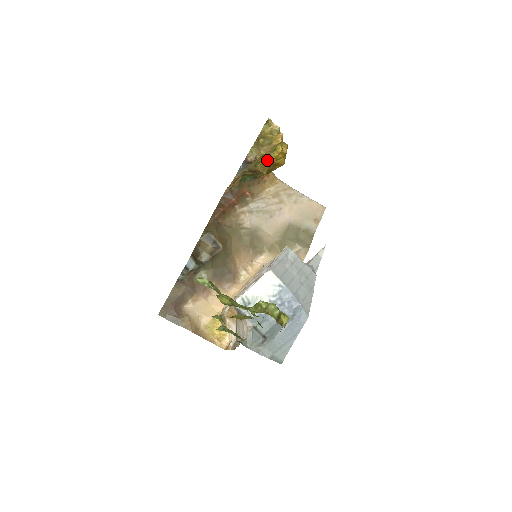
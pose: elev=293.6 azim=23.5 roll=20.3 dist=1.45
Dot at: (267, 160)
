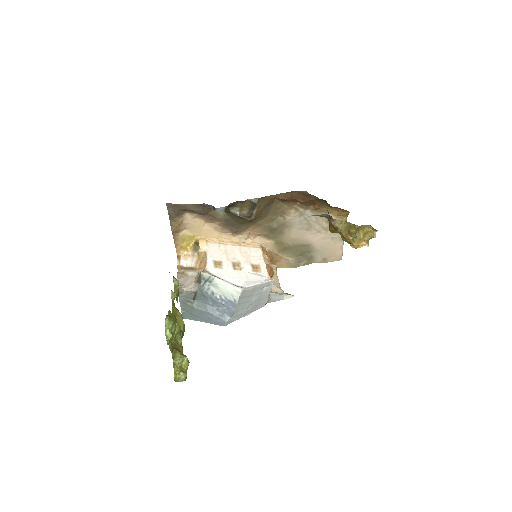
Dot at: (341, 235)
